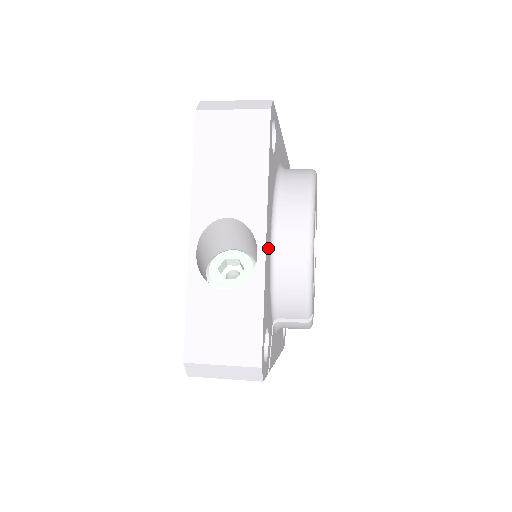
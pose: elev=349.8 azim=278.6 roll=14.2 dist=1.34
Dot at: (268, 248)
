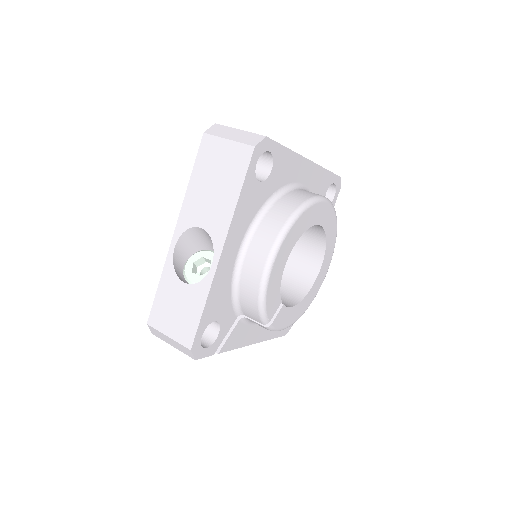
Dot at: (228, 260)
